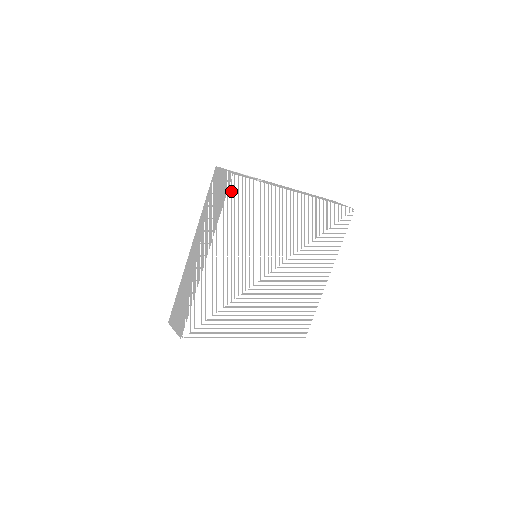
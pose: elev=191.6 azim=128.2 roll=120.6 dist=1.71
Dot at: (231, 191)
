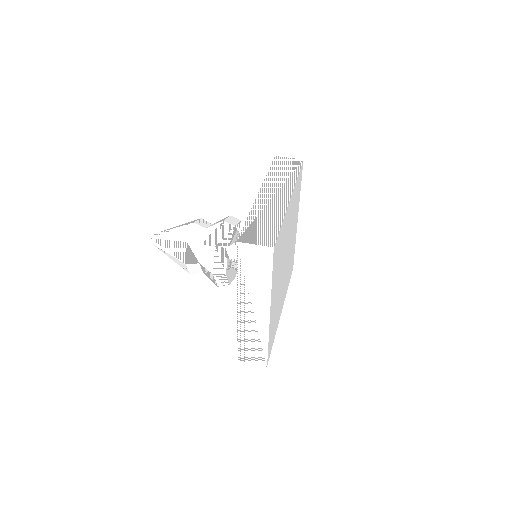
Dot at: (273, 259)
